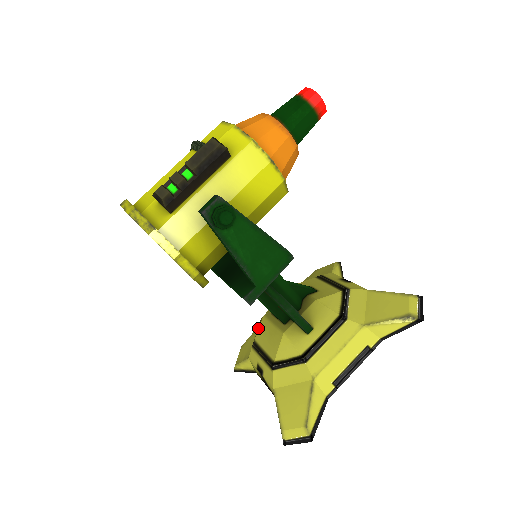
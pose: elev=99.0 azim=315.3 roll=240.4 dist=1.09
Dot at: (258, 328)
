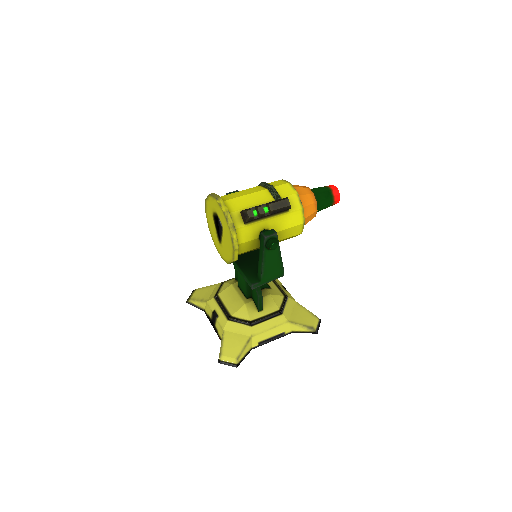
Dot at: (223, 289)
